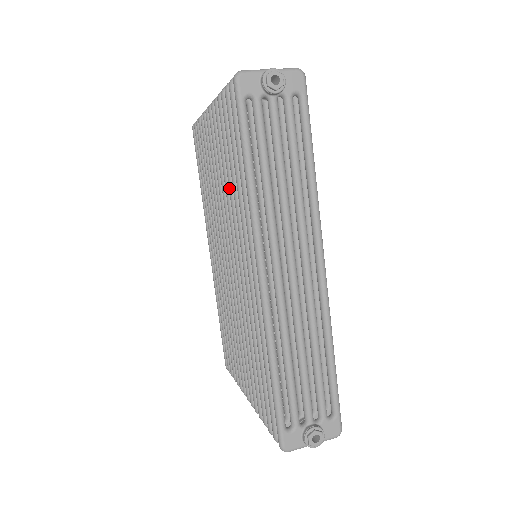
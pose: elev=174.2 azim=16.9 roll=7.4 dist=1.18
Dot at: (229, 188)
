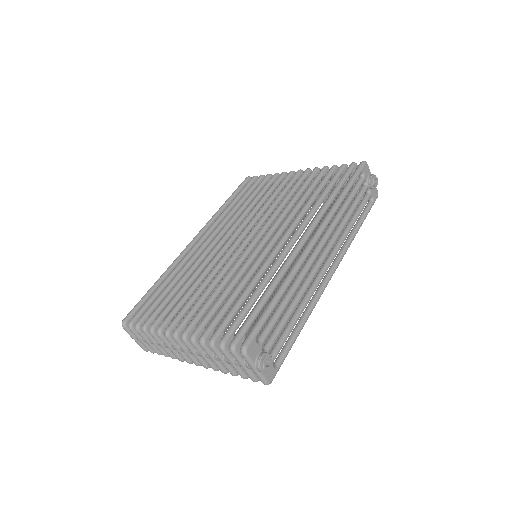
Dot at: (299, 201)
